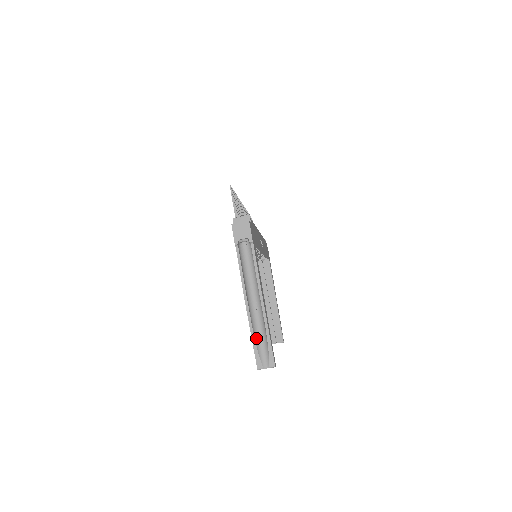
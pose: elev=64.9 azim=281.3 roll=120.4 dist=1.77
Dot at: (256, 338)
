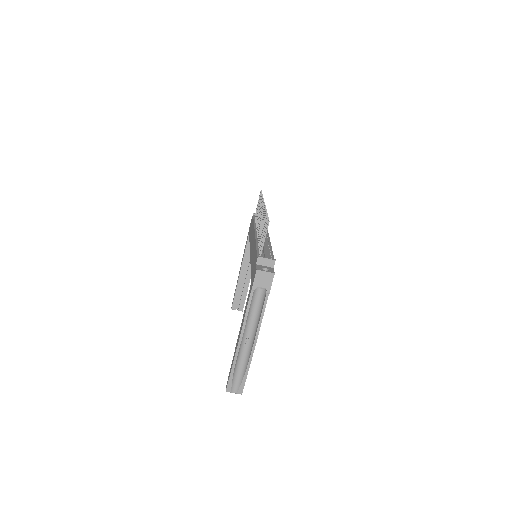
Dot at: (235, 368)
